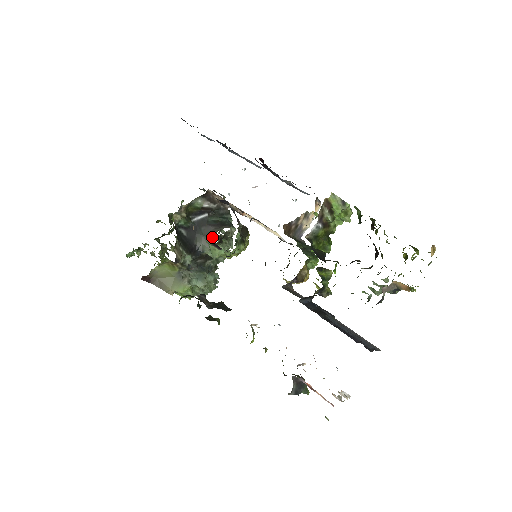
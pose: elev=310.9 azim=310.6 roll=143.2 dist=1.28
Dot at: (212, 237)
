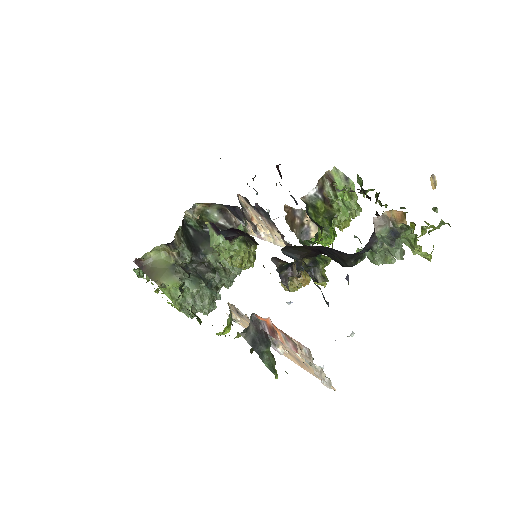
Dot at: occluded
